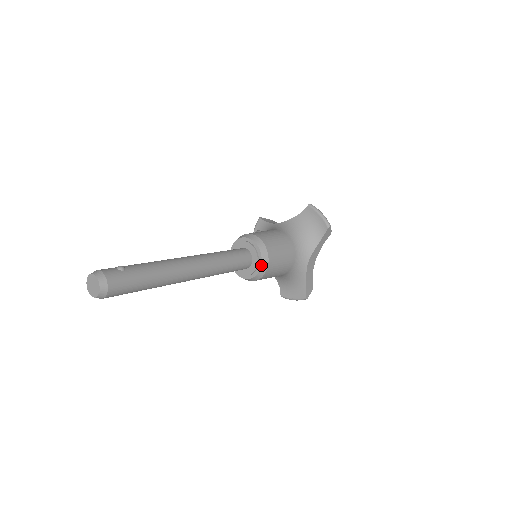
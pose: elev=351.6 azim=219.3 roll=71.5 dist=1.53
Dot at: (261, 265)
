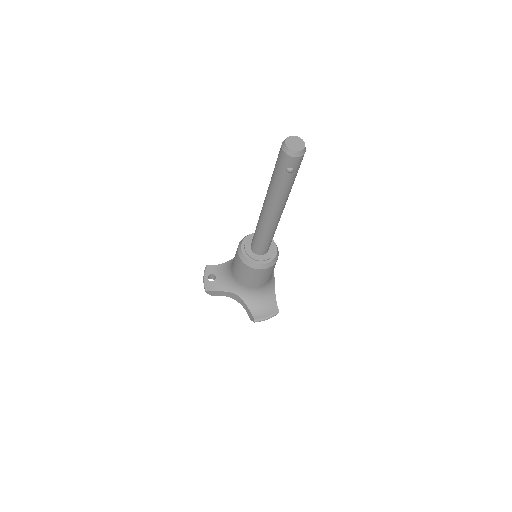
Dot at: (277, 248)
